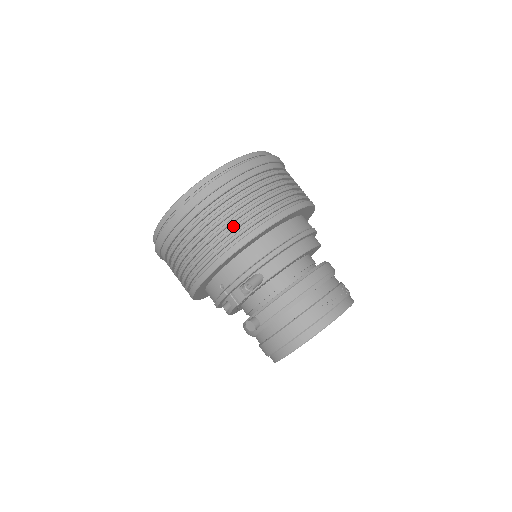
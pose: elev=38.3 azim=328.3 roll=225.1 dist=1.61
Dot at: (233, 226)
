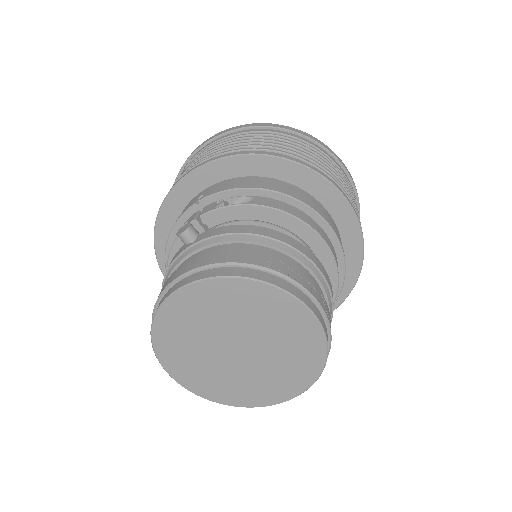
Dot at: (273, 146)
